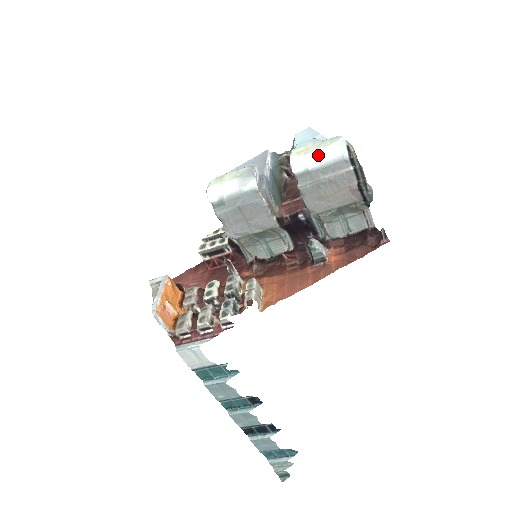
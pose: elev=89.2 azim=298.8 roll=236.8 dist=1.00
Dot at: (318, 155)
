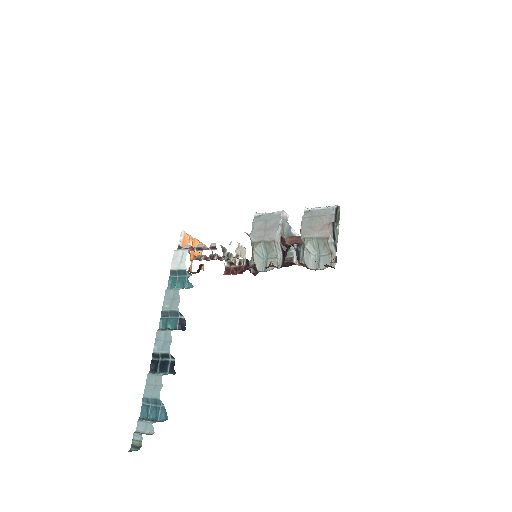
Dot at: (321, 207)
